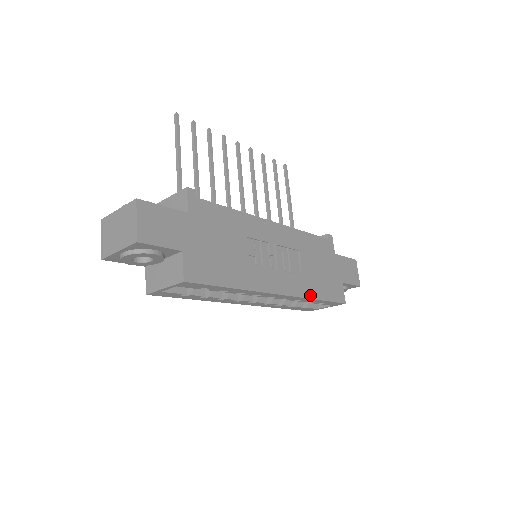
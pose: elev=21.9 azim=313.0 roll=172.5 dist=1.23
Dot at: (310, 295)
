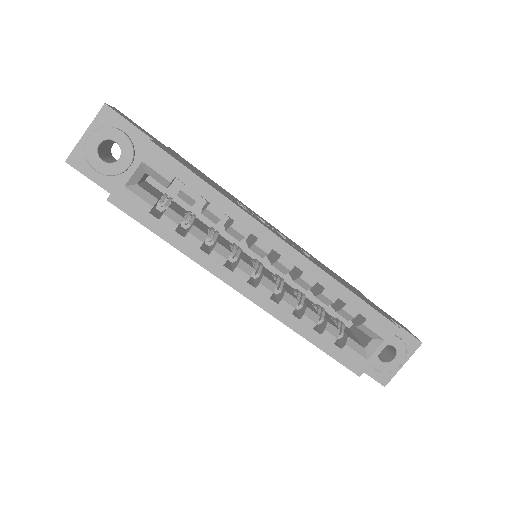
Dot at: (334, 278)
